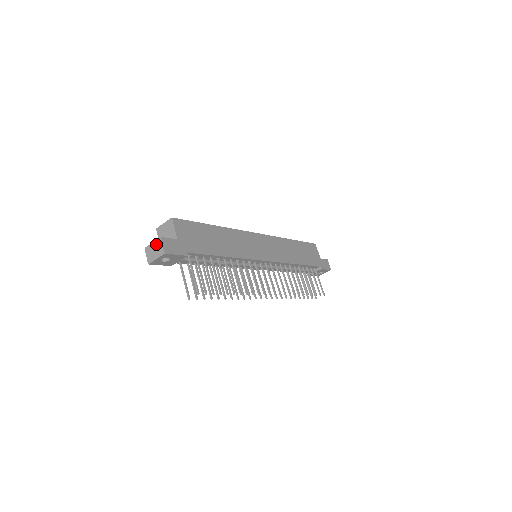
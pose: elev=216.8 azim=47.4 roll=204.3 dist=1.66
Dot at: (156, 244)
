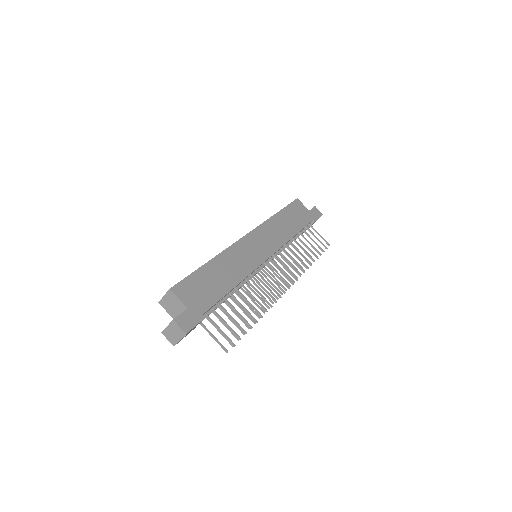
Dot at: (172, 327)
